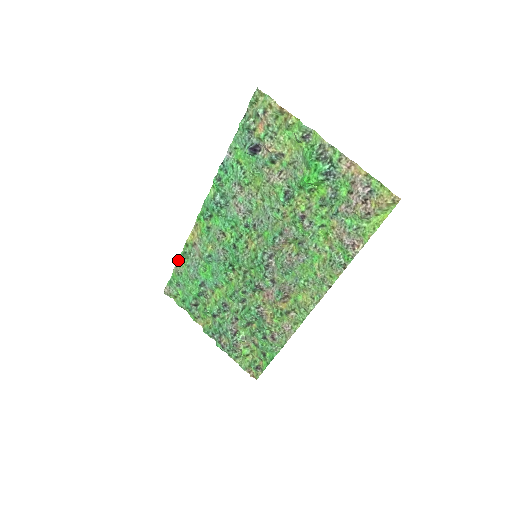
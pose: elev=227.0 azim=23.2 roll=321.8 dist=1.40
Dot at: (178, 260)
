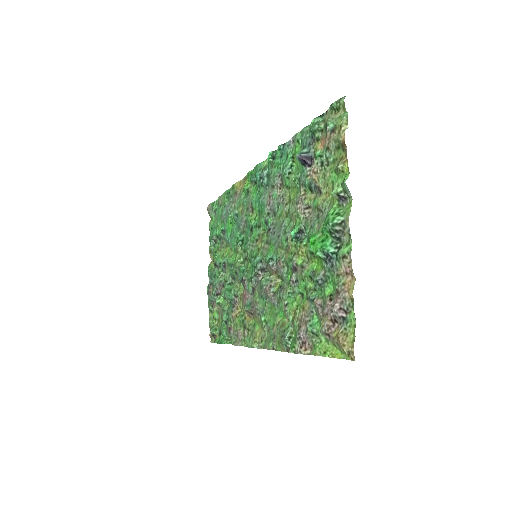
Dot at: (224, 193)
